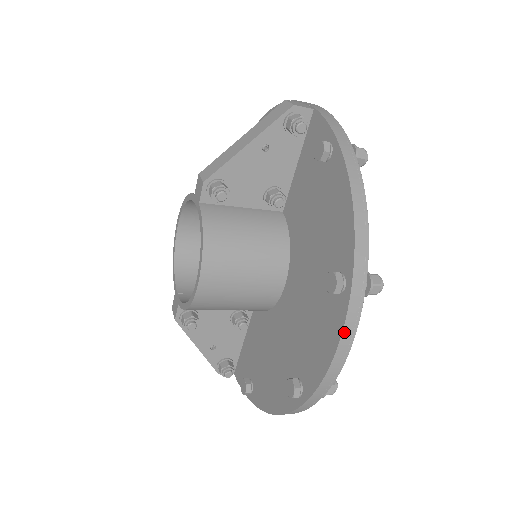
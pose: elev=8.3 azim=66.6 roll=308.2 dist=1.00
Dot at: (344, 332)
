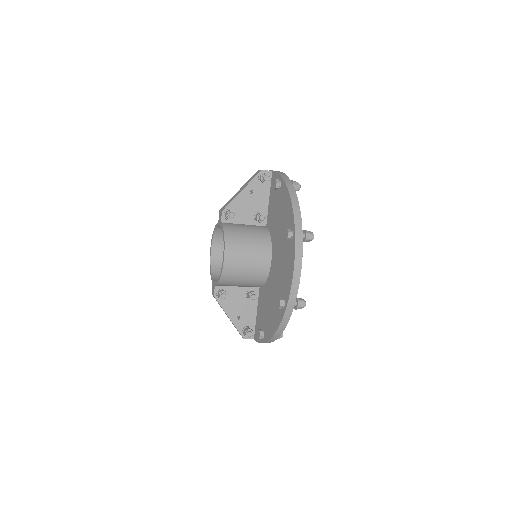
Dot at: (296, 255)
